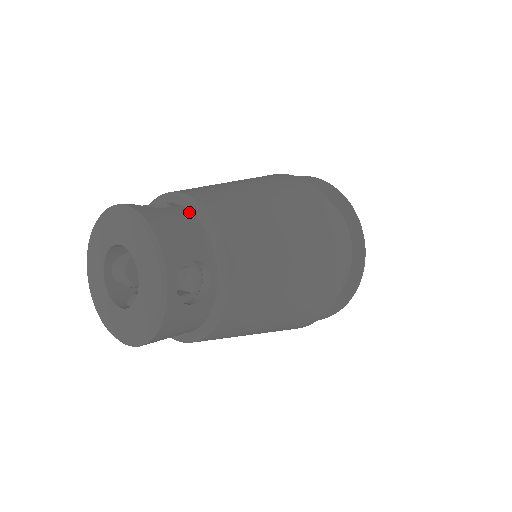
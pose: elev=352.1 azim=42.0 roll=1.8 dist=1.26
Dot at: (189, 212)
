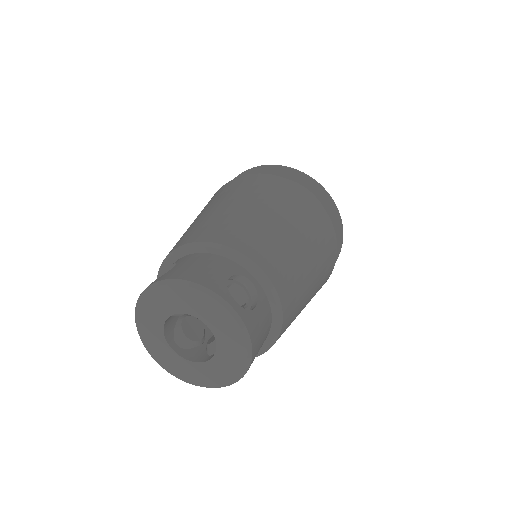
Dot at: (193, 255)
